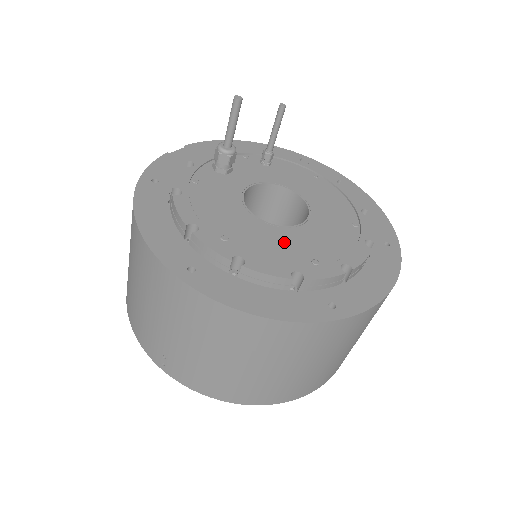
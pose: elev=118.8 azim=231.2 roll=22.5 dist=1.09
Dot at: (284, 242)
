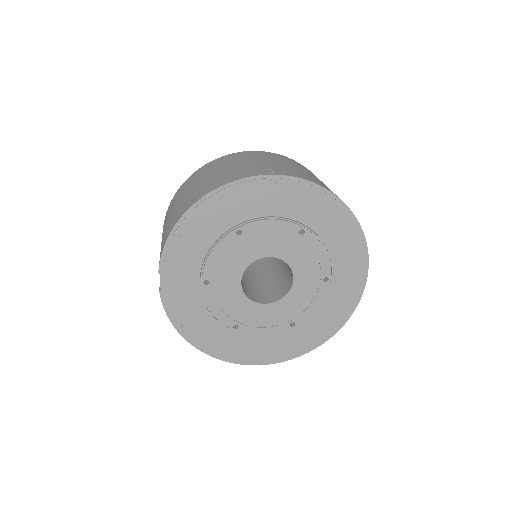
Dot at: occluded
